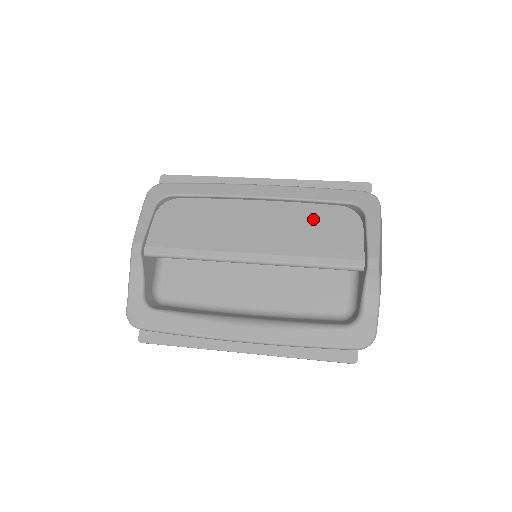
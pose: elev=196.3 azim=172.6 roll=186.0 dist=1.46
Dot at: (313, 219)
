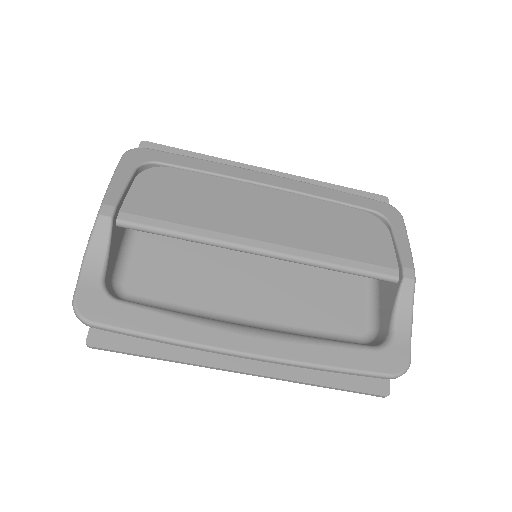
Dot at: (335, 218)
